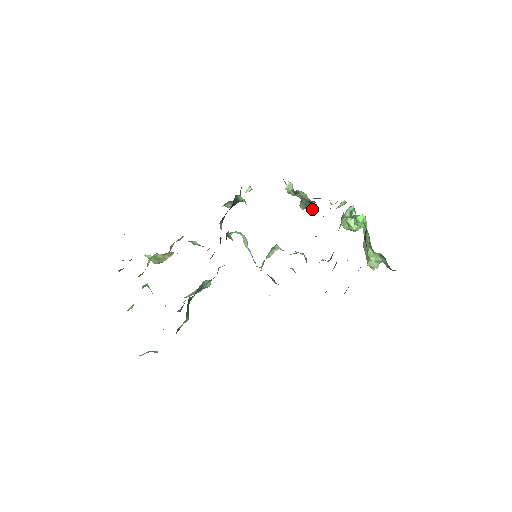
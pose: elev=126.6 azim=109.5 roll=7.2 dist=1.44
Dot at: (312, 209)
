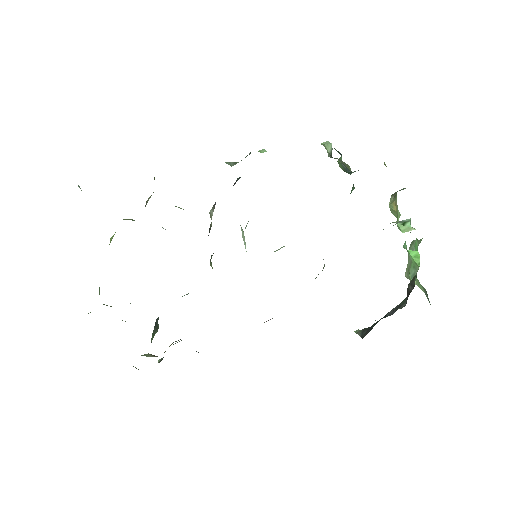
Dot at: (352, 190)
